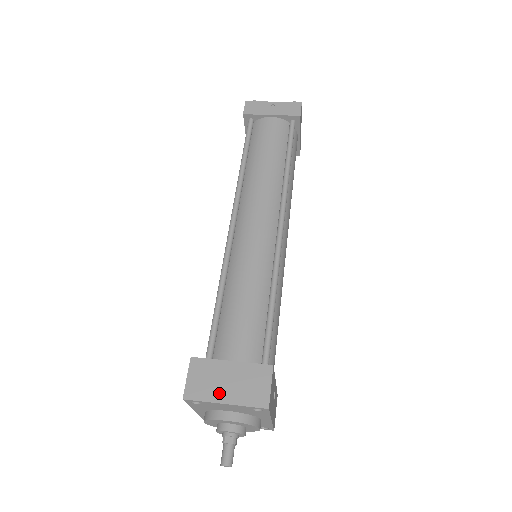
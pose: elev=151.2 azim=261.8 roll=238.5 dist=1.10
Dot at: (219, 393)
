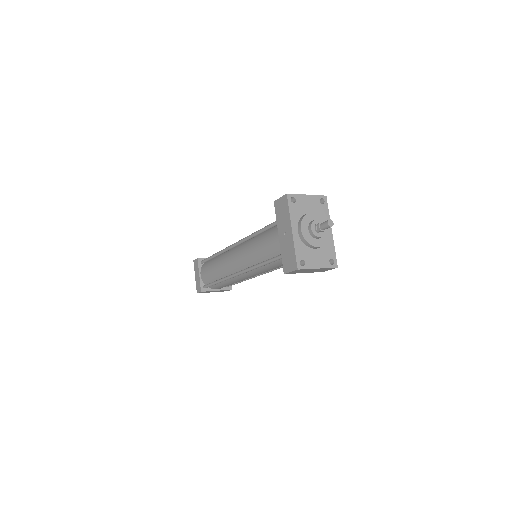
Dot at: occluded
